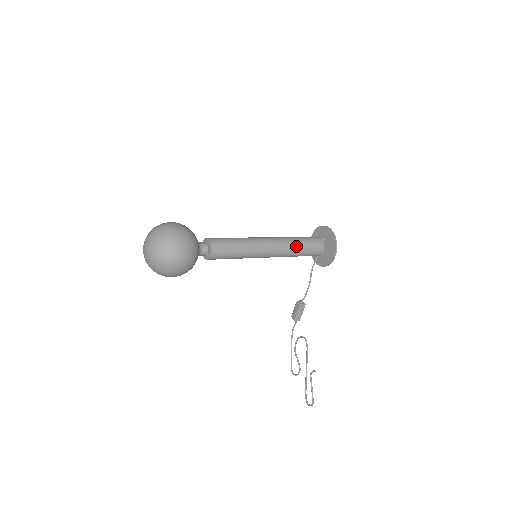
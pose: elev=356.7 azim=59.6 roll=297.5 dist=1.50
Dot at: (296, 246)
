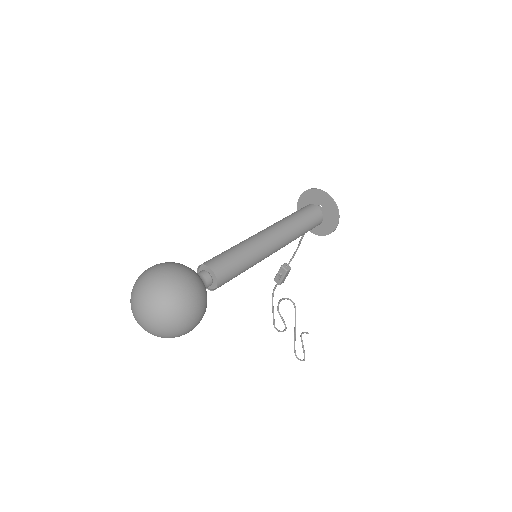
Dot at: (298, 231)
